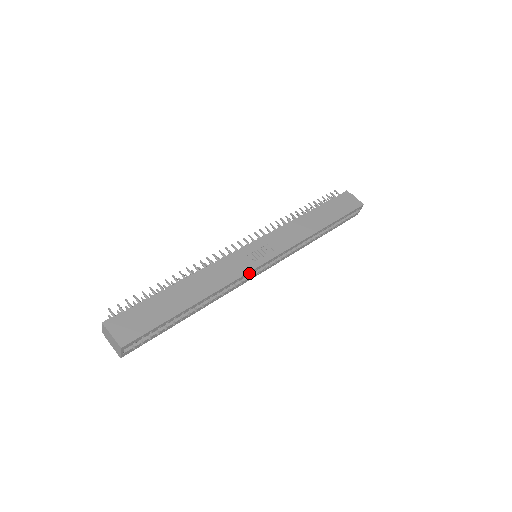
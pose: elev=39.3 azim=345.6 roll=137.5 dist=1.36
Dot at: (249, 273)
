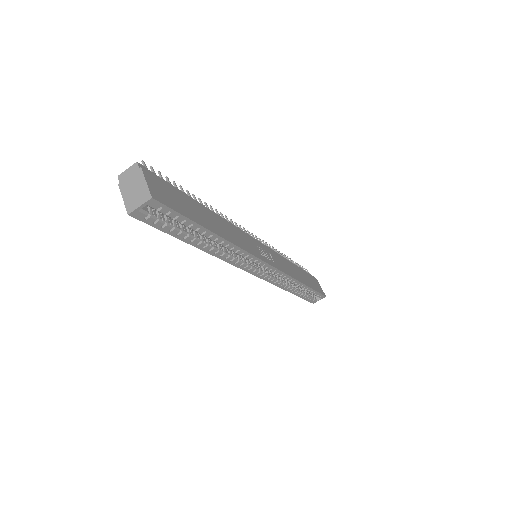
Dot at: (253, 261)
